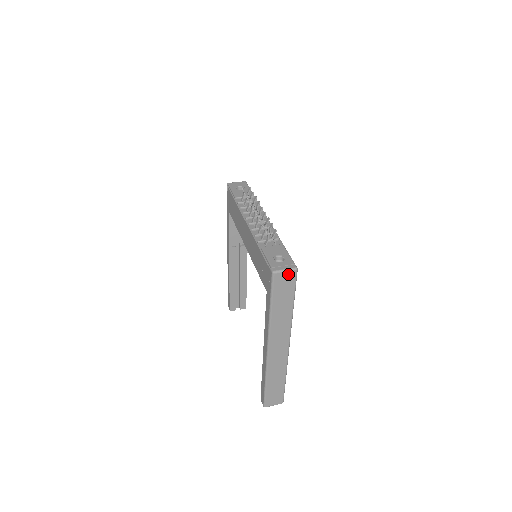
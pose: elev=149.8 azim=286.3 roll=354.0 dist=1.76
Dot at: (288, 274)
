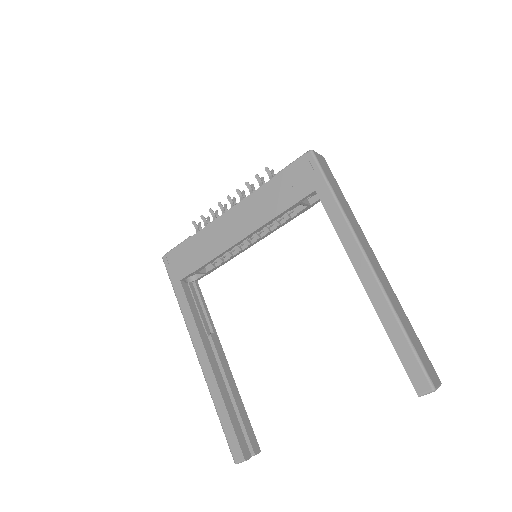
Dot at: (321, 158)
